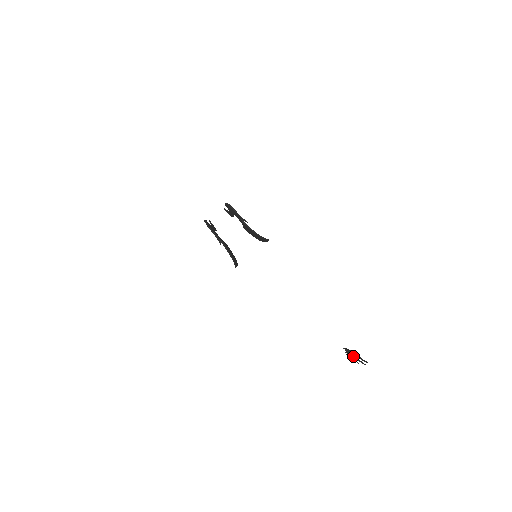
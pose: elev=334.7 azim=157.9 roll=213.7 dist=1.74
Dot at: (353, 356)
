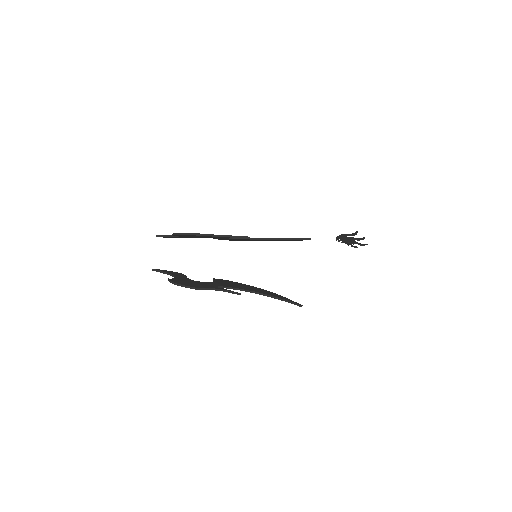
Dot at: (352, 241)
